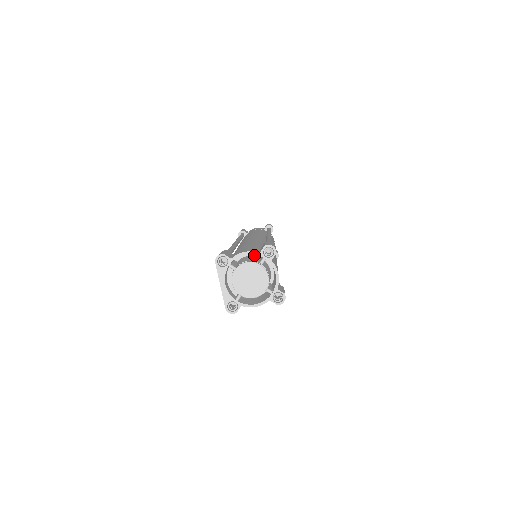
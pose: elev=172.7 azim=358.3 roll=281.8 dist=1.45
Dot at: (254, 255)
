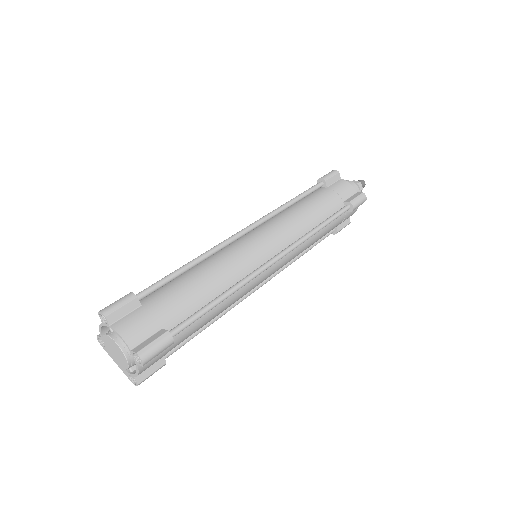
Dot at: occluded
